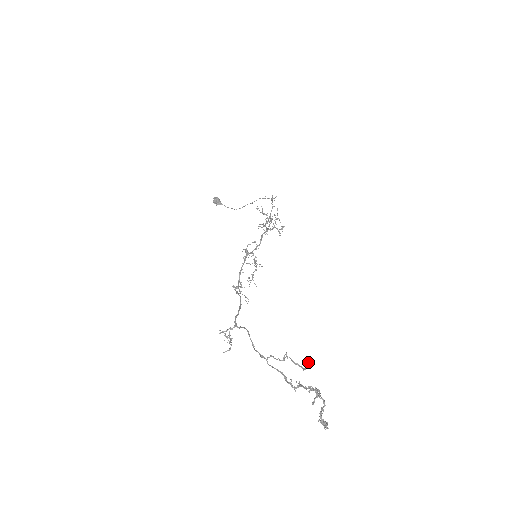
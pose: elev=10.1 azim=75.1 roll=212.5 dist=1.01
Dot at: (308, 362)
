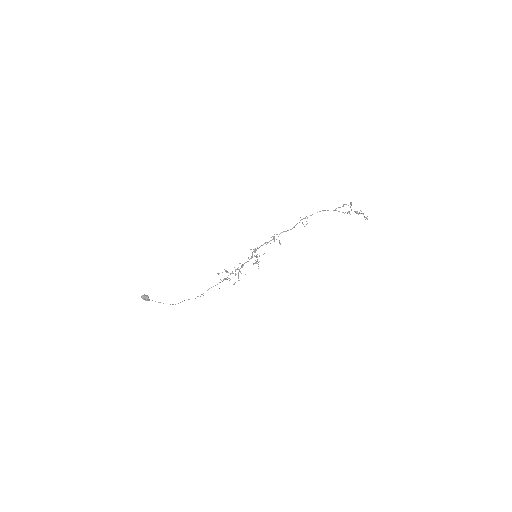
Dot at: (351, 204)
